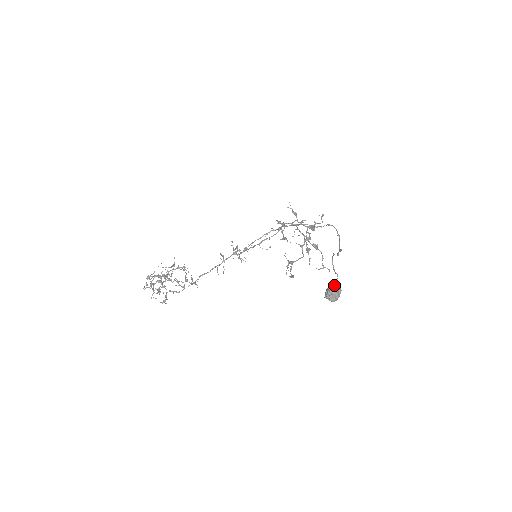
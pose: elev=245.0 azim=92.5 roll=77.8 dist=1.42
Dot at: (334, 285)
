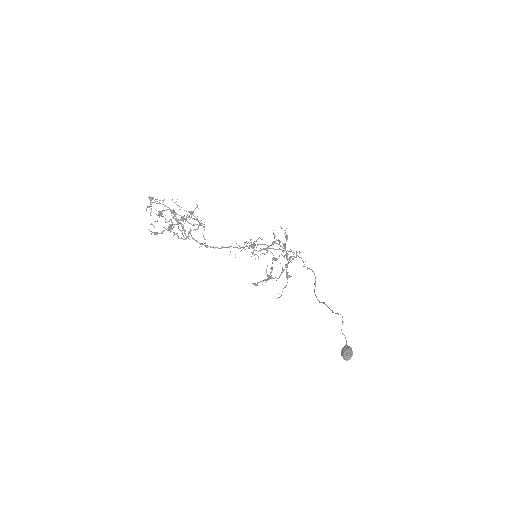
Dot at: occluded
